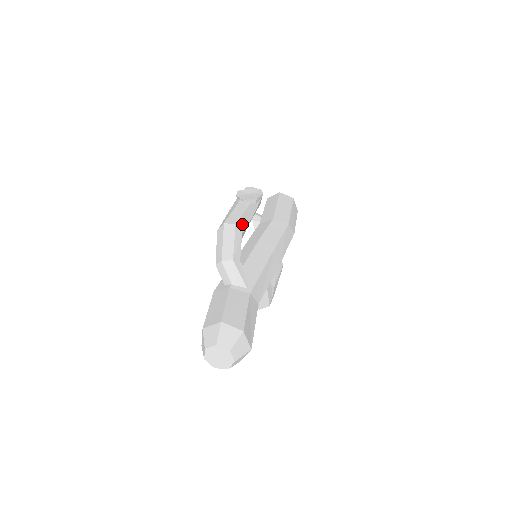
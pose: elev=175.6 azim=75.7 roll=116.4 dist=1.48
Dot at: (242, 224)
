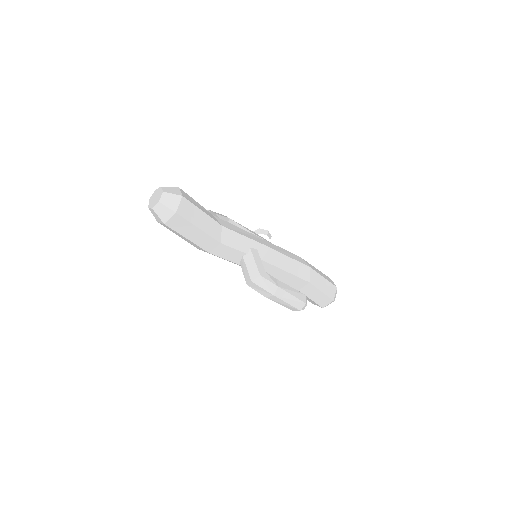
Dot at: (235, 222)
